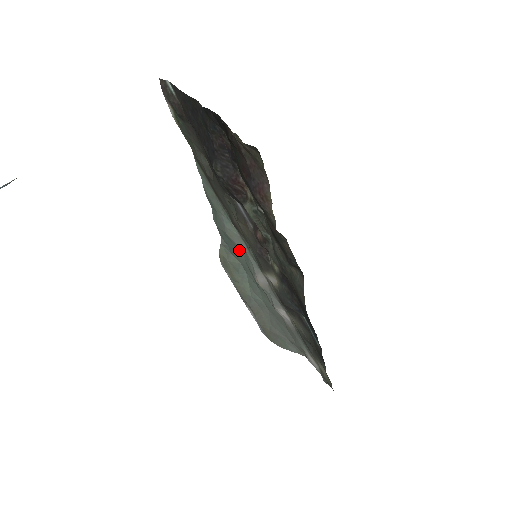
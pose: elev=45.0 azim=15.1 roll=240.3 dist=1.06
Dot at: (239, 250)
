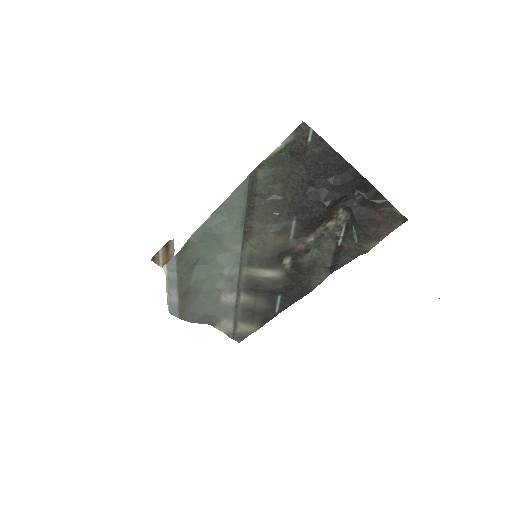
Dot at: (222, 249)
